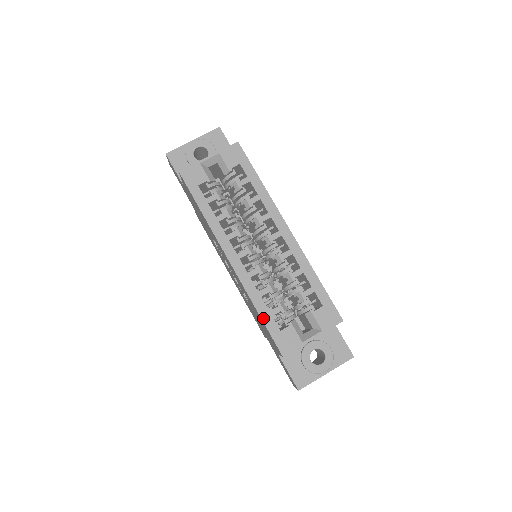
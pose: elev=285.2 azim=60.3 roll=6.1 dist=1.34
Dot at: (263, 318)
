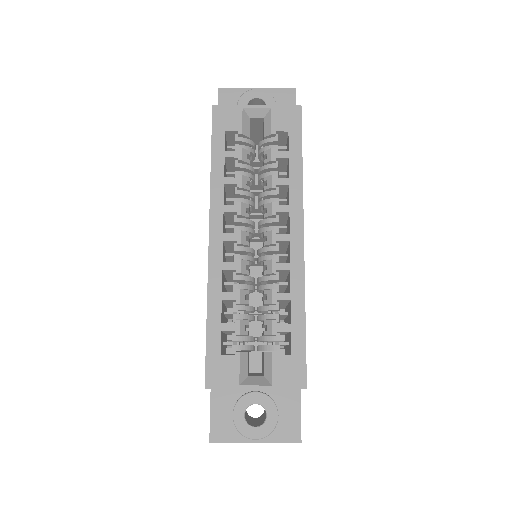
Dot at: (209, 327)
